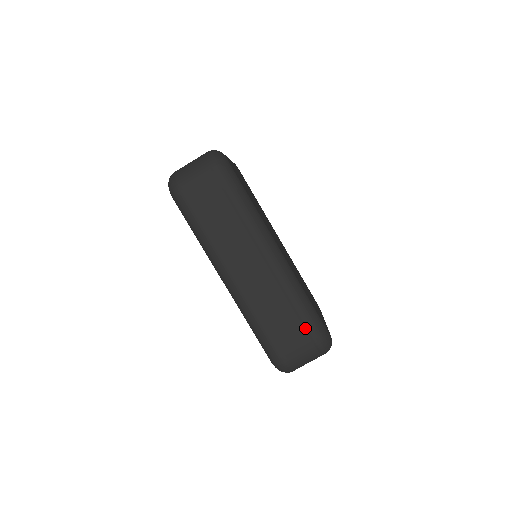
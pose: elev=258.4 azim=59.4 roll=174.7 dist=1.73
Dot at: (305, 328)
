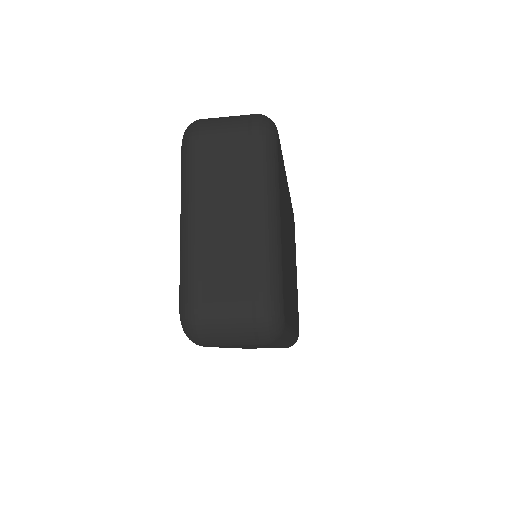
Dot at: occluded
